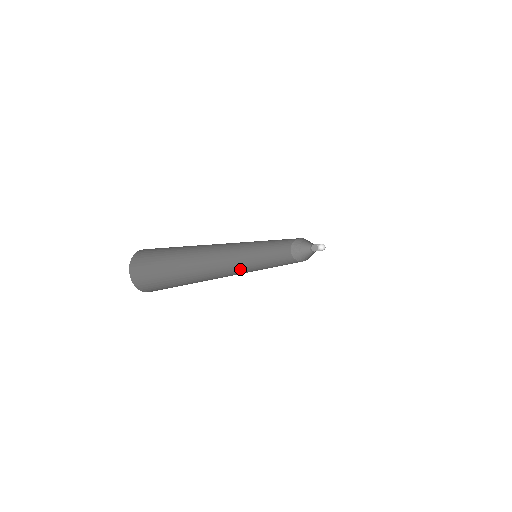
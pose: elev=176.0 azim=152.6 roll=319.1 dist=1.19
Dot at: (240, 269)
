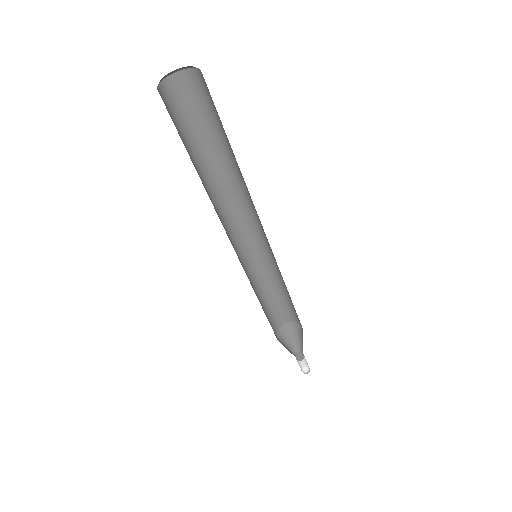
Dot at: occluded
